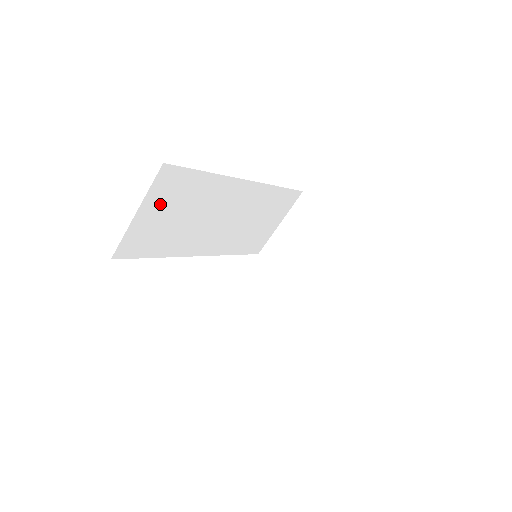
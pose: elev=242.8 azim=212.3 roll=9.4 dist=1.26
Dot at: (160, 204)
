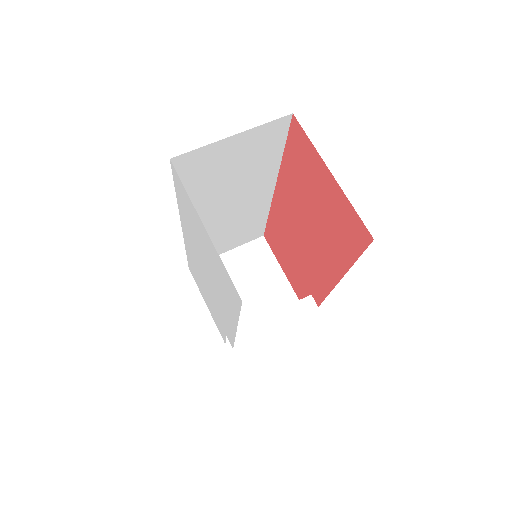
Dot at: (246, 146)
